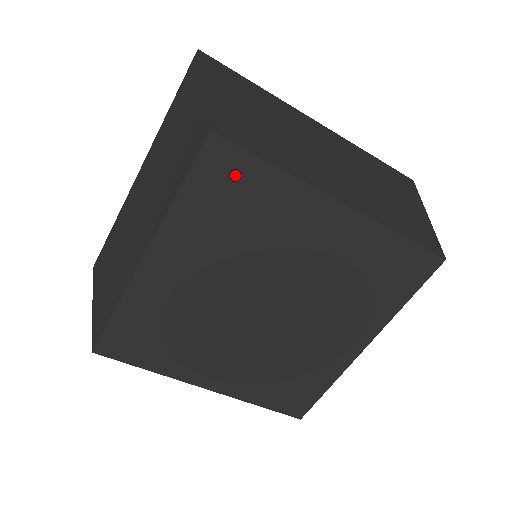
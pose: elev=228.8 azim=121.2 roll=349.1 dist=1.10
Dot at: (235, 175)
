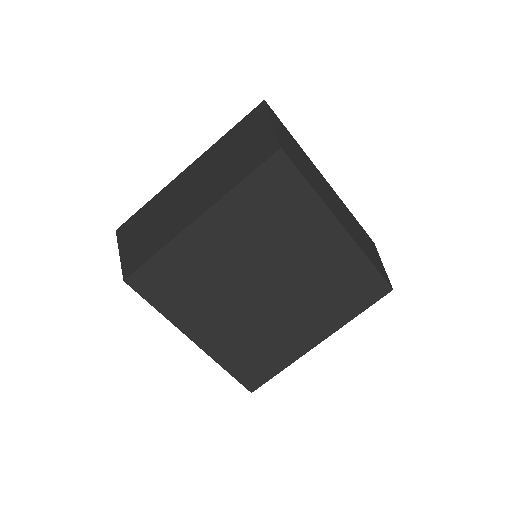
Dot at: (284, 182)
